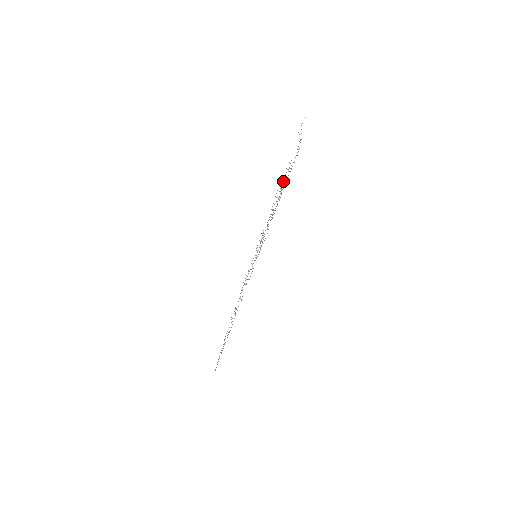
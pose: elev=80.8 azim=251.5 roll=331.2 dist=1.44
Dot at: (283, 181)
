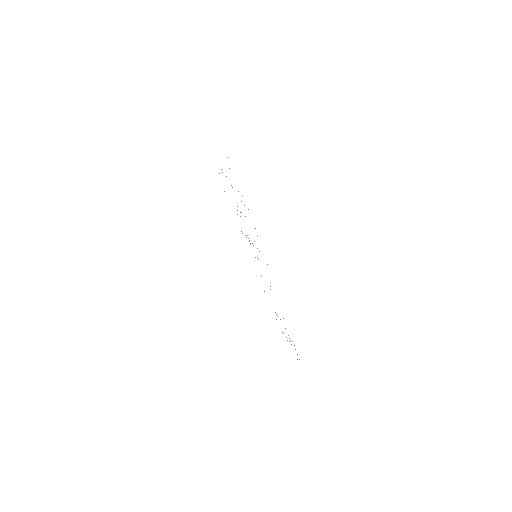
Dot at: occluded
